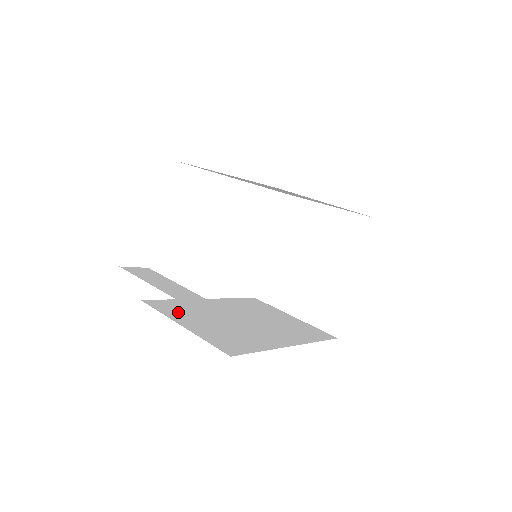
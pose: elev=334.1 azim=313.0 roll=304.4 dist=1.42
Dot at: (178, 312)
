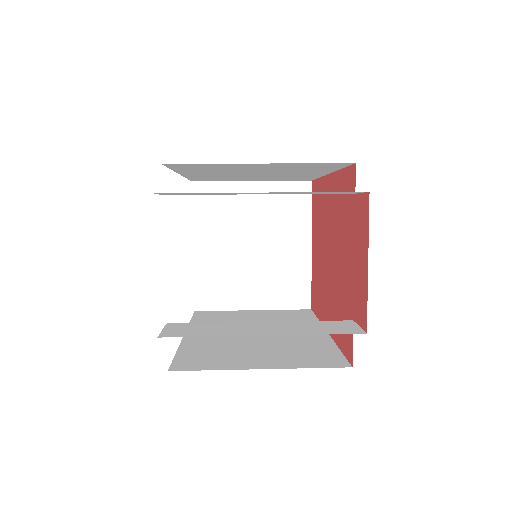
Dot at: (219, 360)
